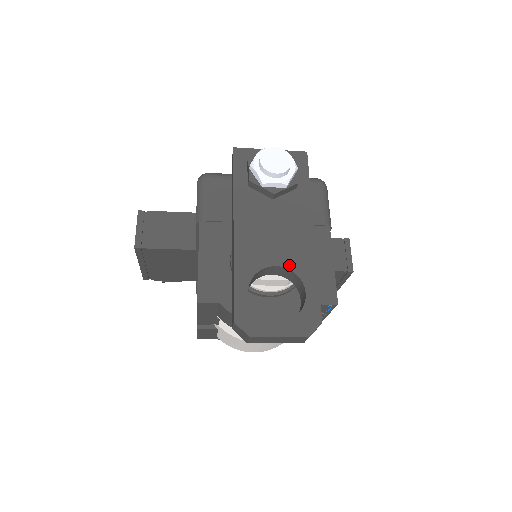
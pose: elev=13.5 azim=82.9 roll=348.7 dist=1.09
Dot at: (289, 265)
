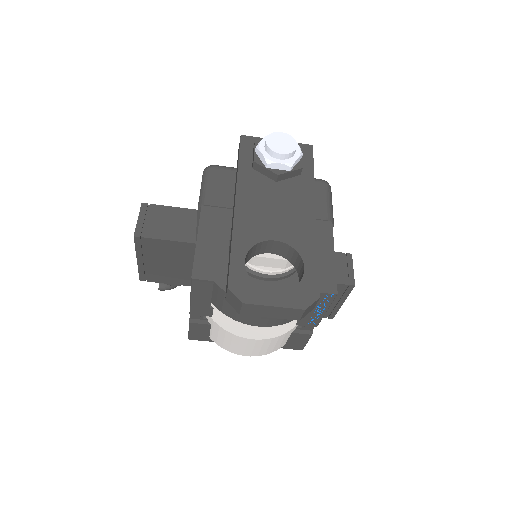
Dot at: (289, 241)
